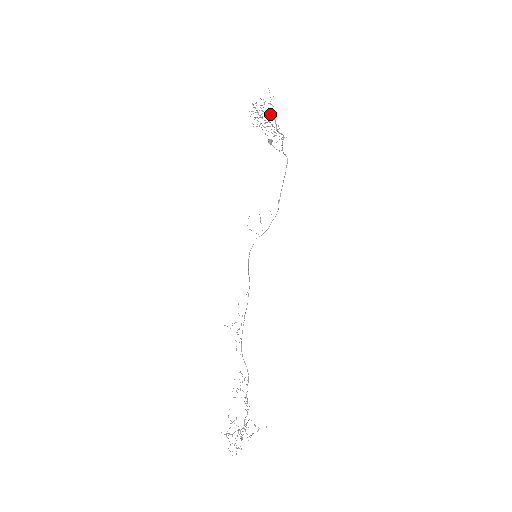
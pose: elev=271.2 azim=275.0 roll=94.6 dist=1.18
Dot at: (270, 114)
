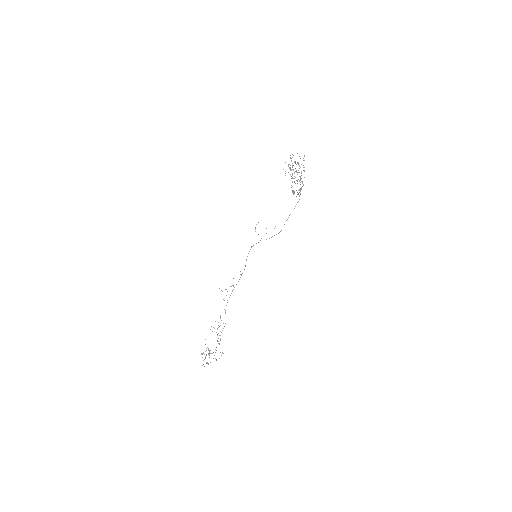
Dot at: occluded
